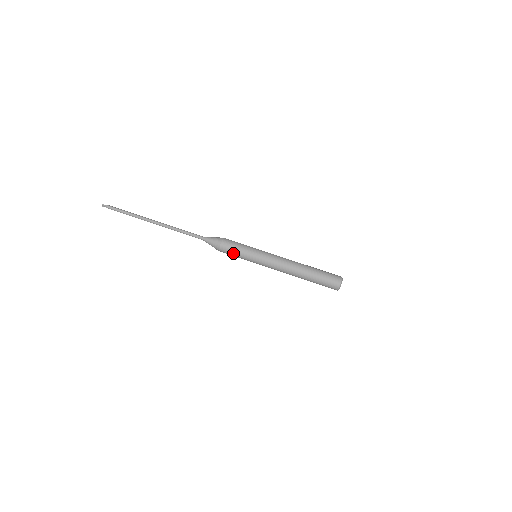
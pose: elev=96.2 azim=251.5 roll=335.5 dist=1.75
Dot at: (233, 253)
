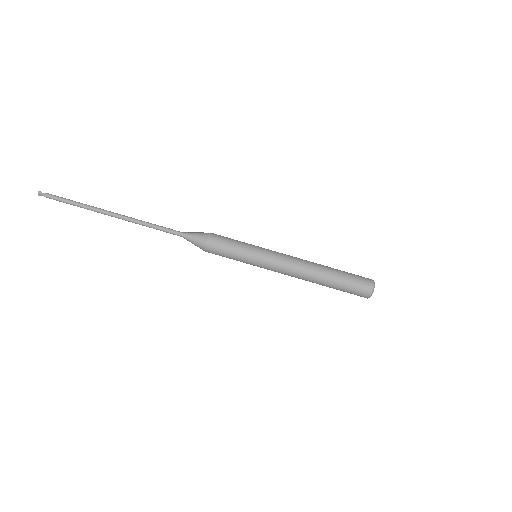
Dot at: (225, 251)
